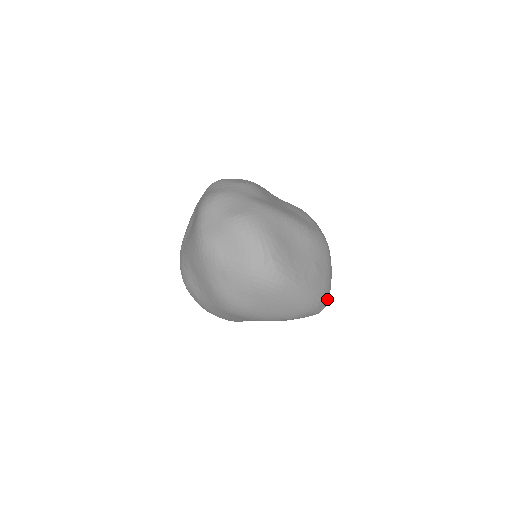
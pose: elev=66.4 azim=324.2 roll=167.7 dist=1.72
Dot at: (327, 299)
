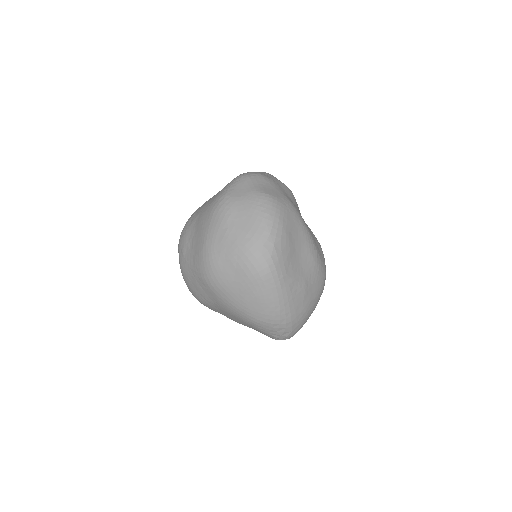
Dot at: (296, 329)
